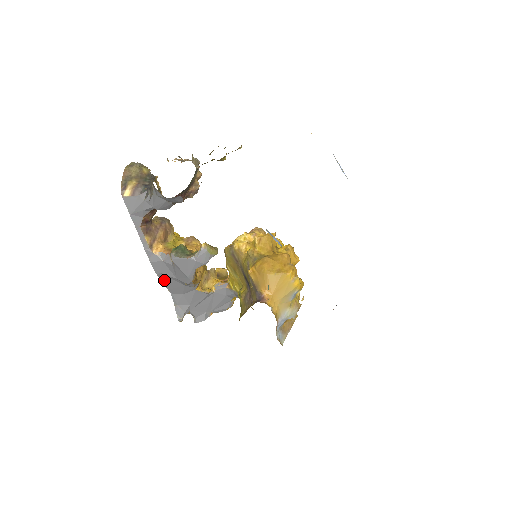
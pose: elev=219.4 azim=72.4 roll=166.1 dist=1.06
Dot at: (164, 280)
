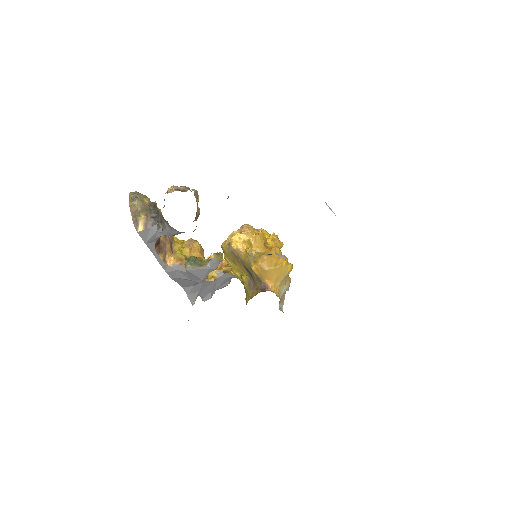
Dot at: (178, 281)
